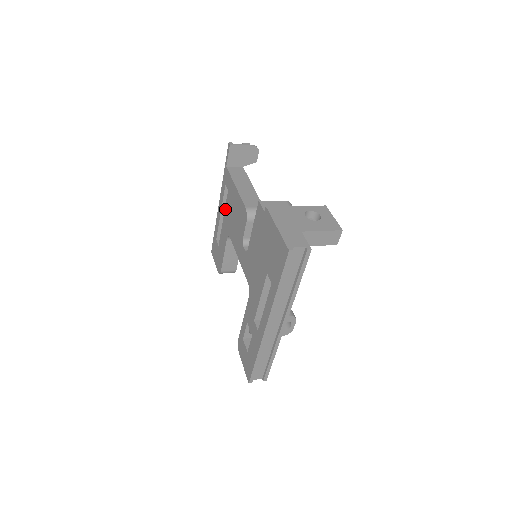
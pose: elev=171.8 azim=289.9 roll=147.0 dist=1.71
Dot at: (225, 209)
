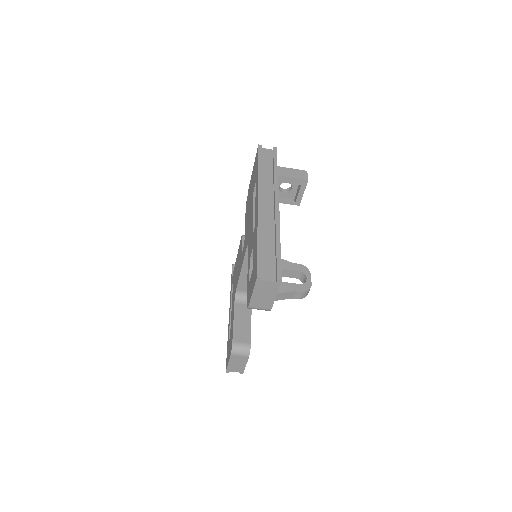
Dot at: (232, 296)
